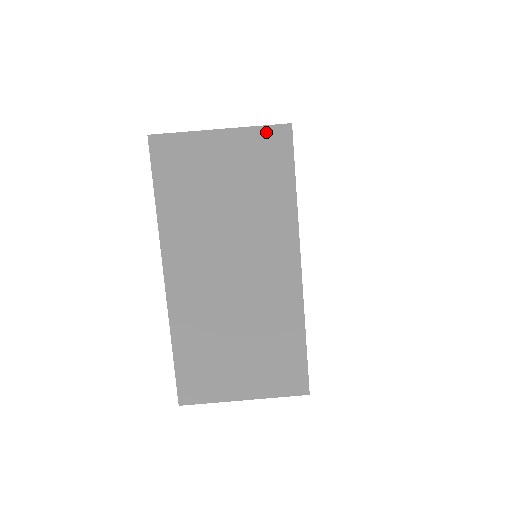
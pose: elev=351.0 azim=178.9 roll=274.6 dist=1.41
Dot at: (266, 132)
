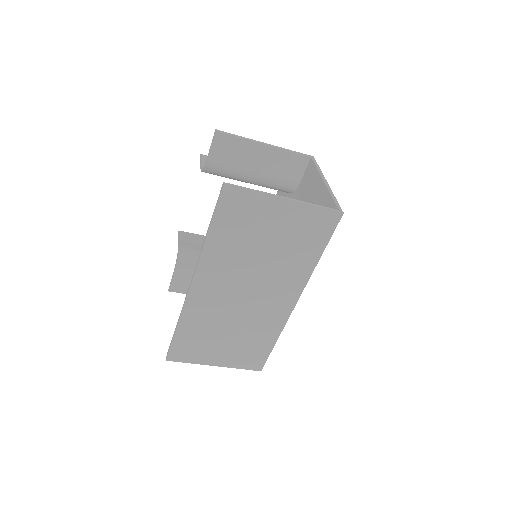
Dot at: (321, 213)
